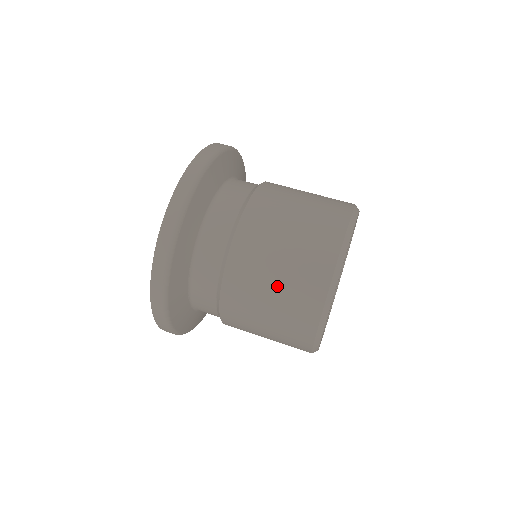
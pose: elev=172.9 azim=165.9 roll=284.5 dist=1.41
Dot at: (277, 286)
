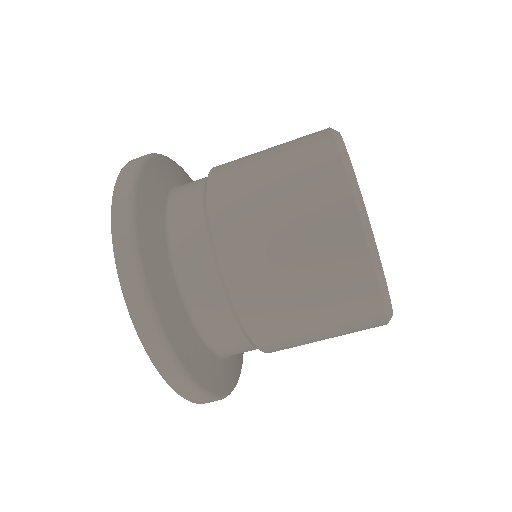
Dot at: (287, 222)
